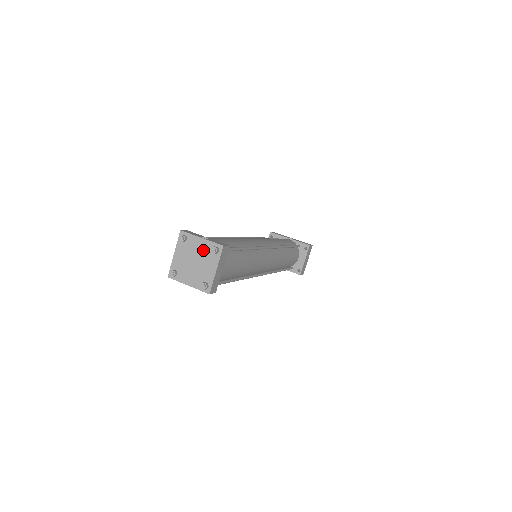
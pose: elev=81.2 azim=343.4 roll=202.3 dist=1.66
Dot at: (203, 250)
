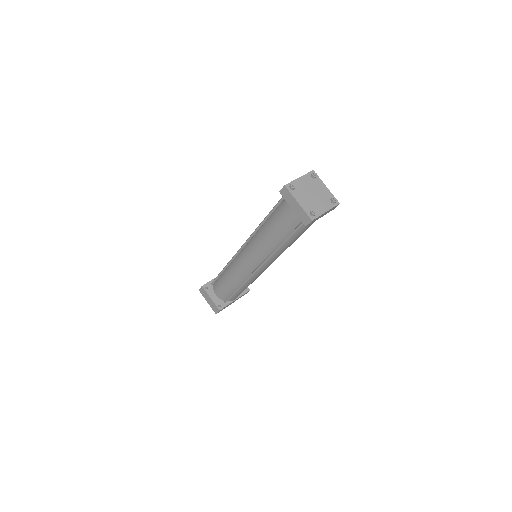
Dot at: (308, 183)
